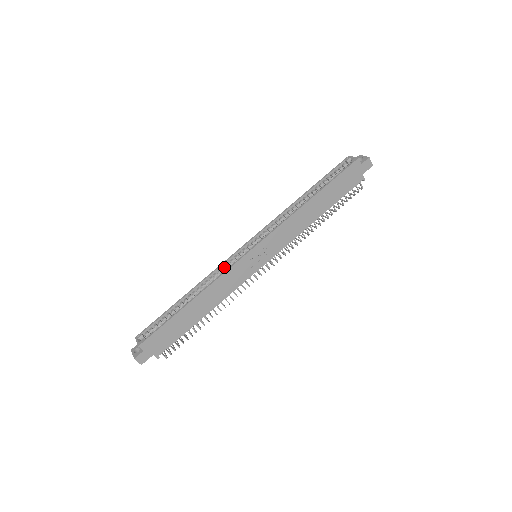
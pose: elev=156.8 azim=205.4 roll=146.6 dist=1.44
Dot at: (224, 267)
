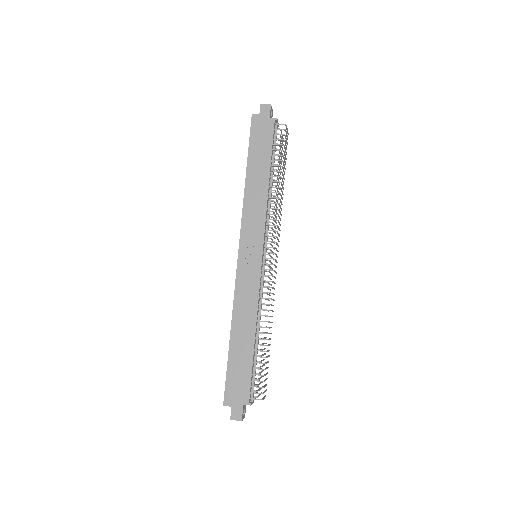
Dot at: occluded
